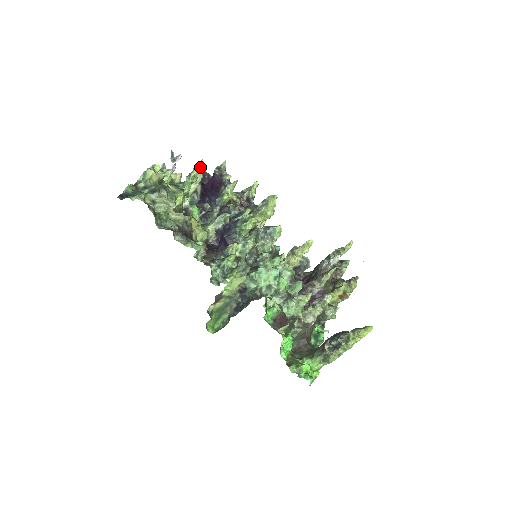
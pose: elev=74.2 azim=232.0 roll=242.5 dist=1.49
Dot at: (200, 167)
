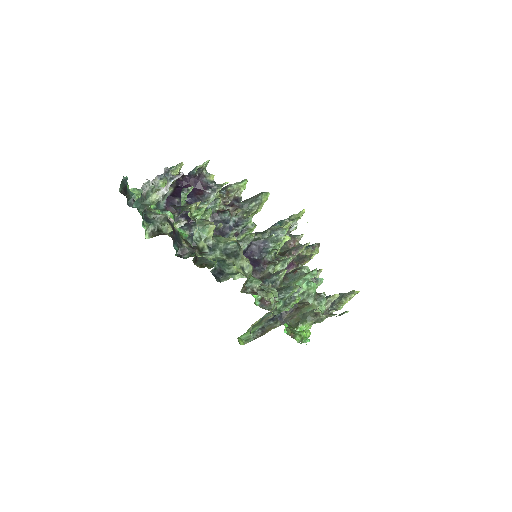
Dot at: occluded
